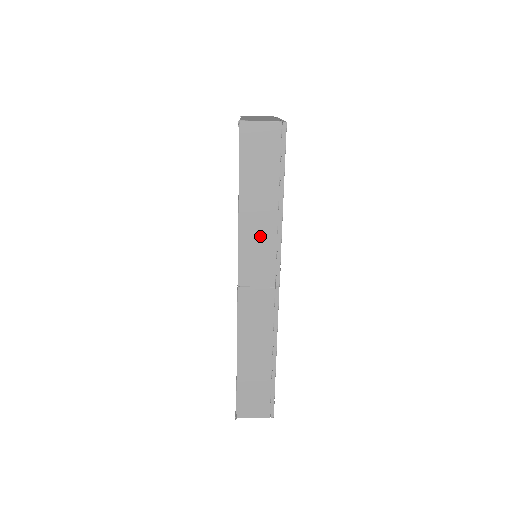
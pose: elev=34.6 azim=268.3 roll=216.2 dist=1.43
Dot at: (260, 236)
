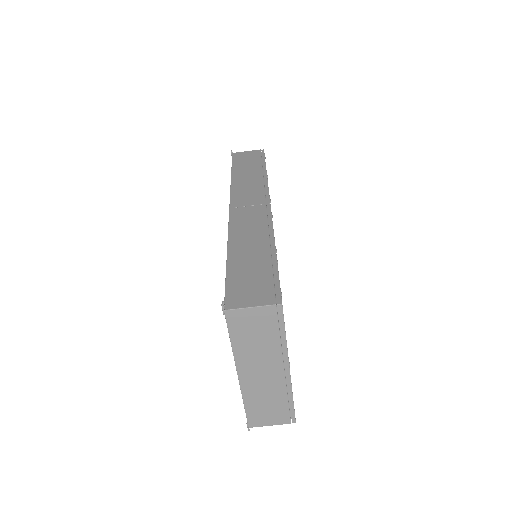
Dot at: (249, 184)
